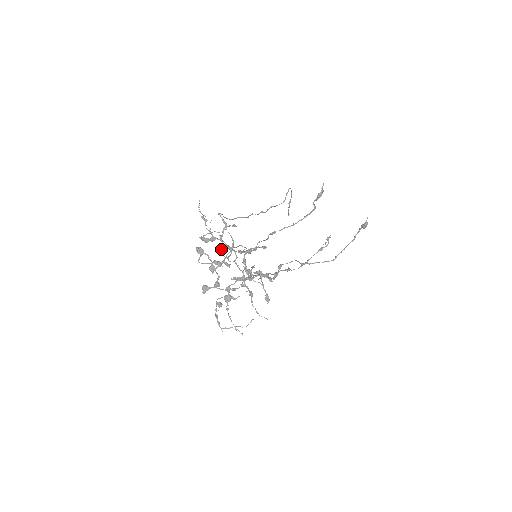
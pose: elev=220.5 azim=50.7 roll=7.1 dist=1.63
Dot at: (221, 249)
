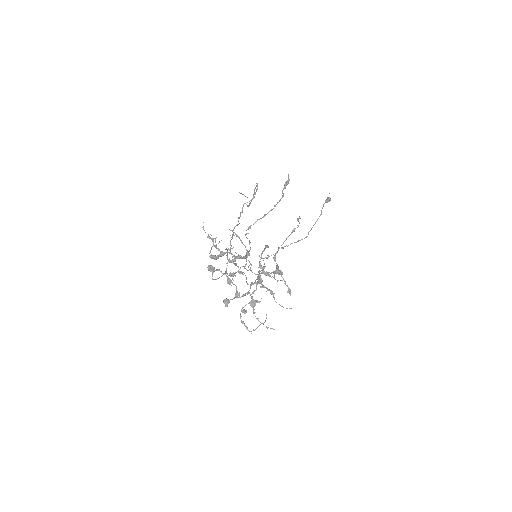
Dot at: (233, 261)
